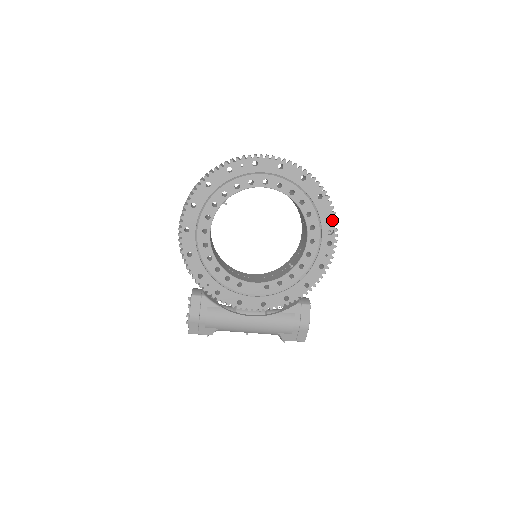
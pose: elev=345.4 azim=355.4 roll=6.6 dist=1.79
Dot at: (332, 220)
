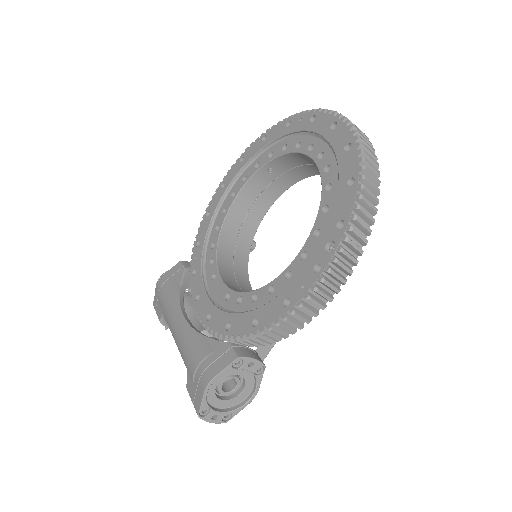
Dot at: (343, 228)
